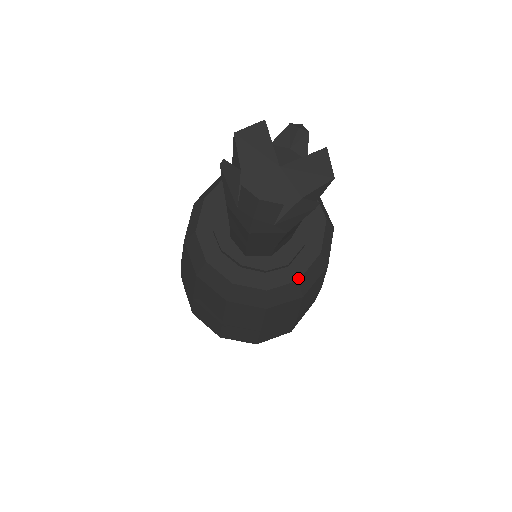
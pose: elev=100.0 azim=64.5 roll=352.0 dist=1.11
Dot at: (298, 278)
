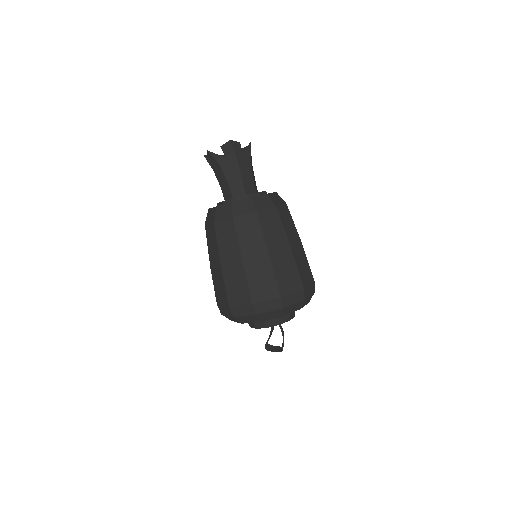
Dot at: (275, 192)
